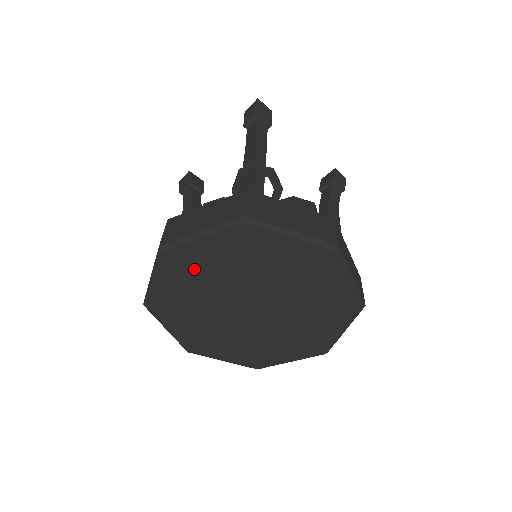
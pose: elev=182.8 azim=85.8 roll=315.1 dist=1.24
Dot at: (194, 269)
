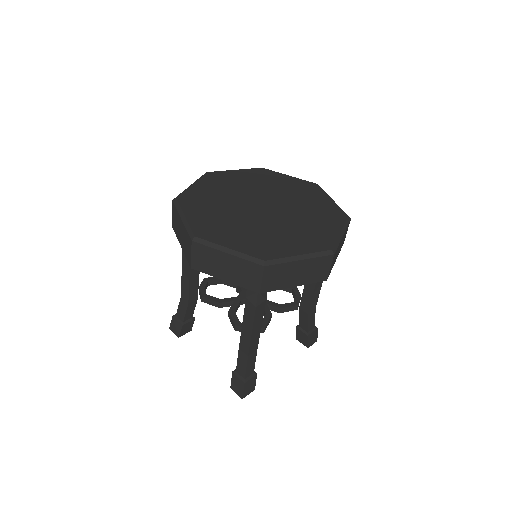
Dot at: (225, 182)
